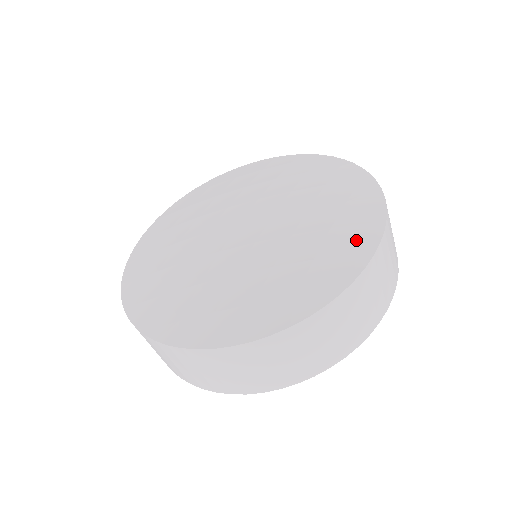
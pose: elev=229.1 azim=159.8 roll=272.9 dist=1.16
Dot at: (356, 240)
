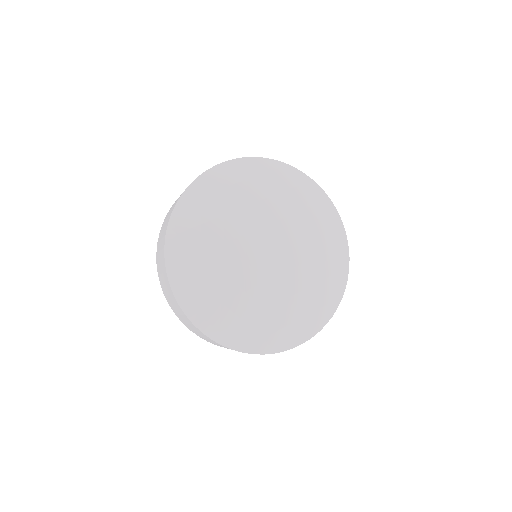
Dot at: (340, 259)
